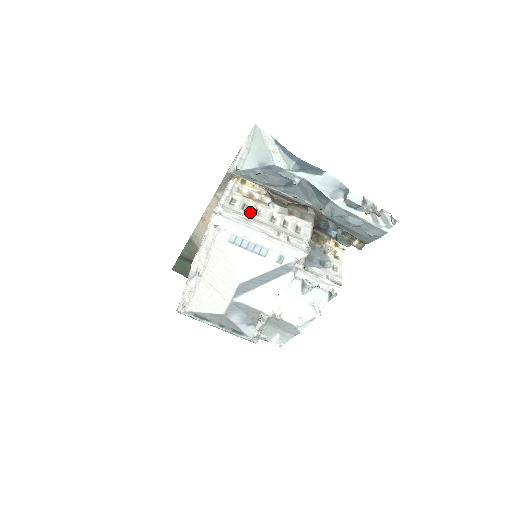
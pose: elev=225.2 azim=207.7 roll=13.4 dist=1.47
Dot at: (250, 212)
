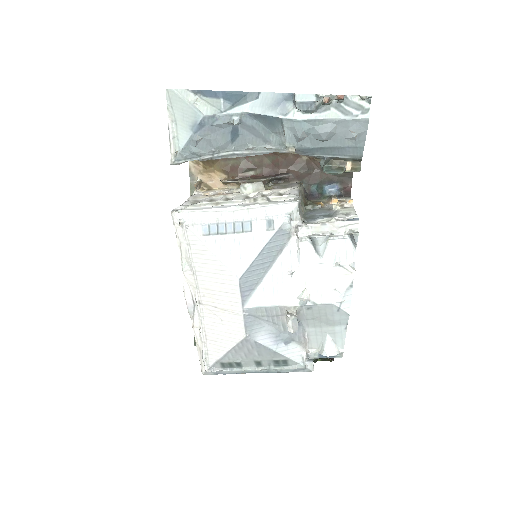
Dot at: occluded
